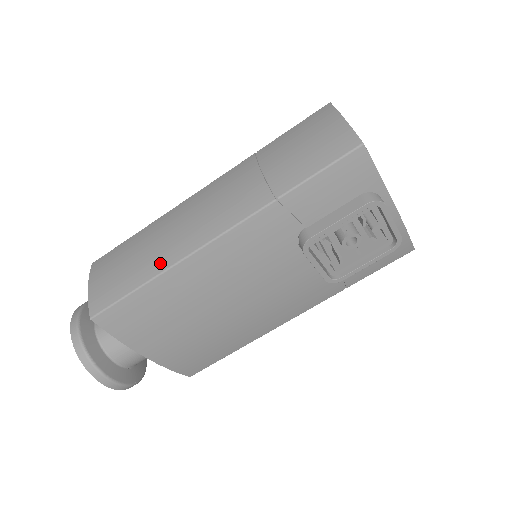
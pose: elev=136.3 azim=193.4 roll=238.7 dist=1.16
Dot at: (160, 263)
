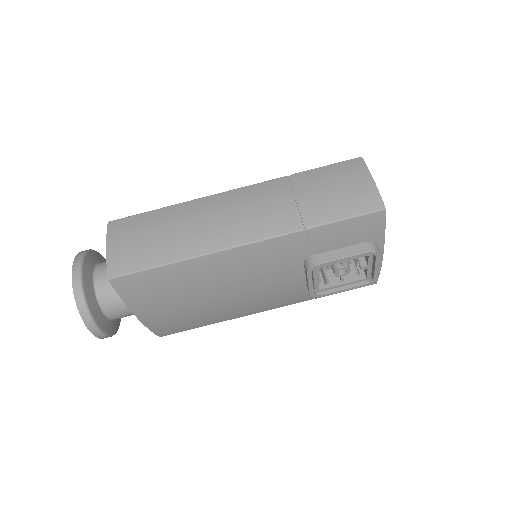
Dot at: (188, 249)
